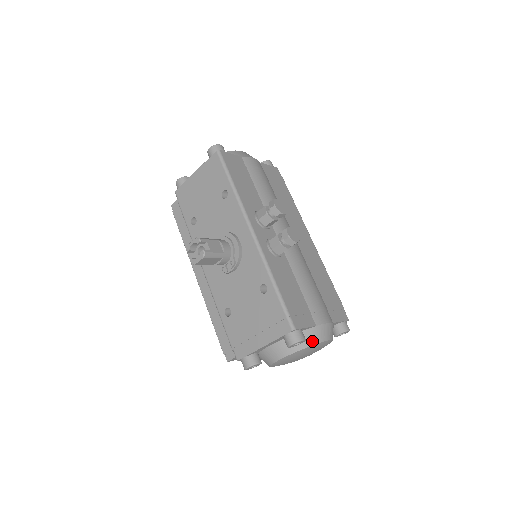
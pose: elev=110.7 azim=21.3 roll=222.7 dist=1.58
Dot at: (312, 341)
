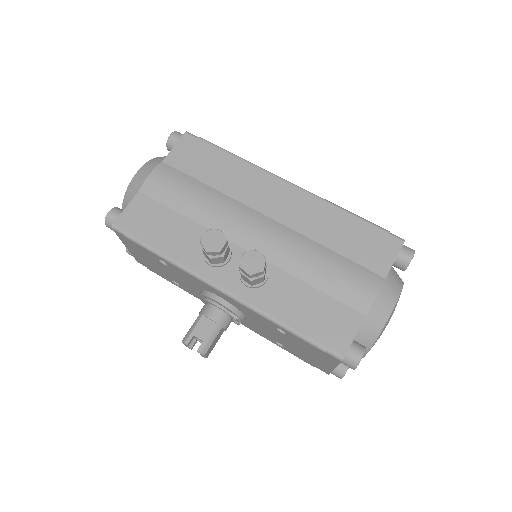
Dot at: (376, 331)
